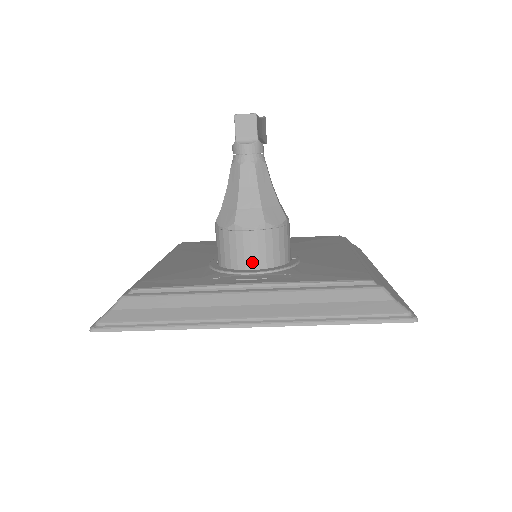
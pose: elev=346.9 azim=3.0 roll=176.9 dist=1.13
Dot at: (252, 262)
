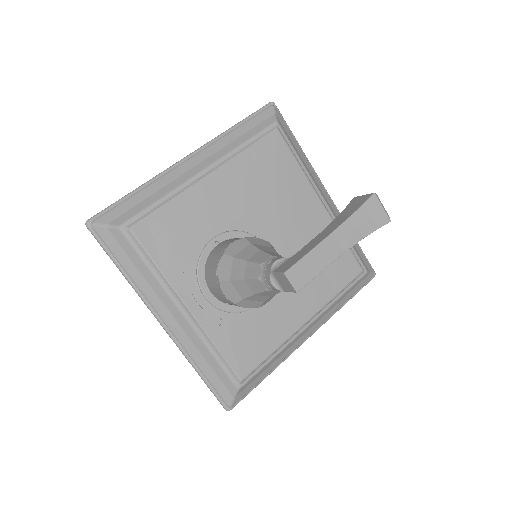
Dot at: (214, 293)
